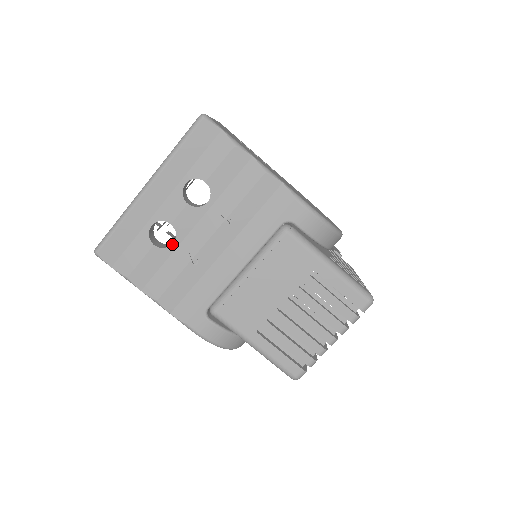
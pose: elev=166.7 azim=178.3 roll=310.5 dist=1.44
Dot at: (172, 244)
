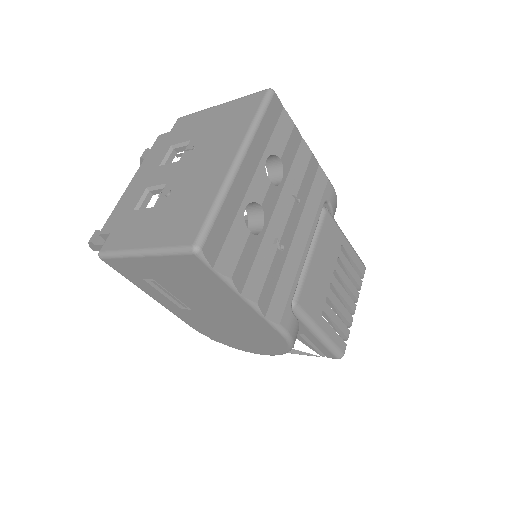
Dot at: (262, 230)
